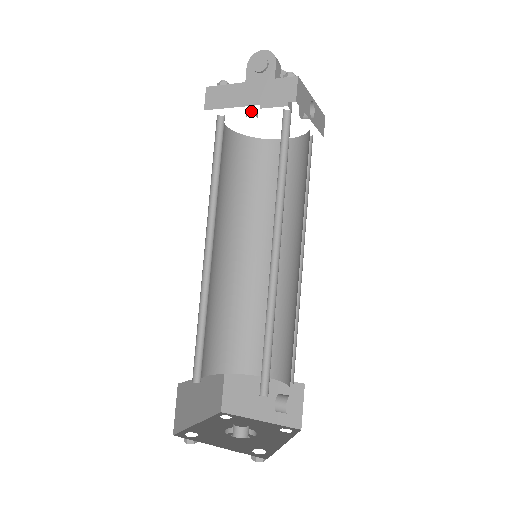
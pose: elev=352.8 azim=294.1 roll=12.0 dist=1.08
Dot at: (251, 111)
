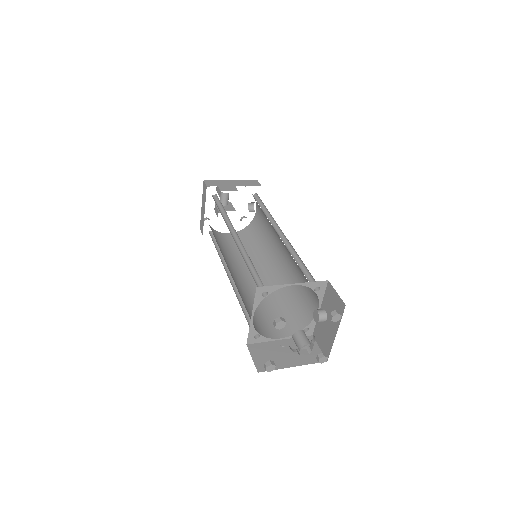
Dot at: (207, 218)
